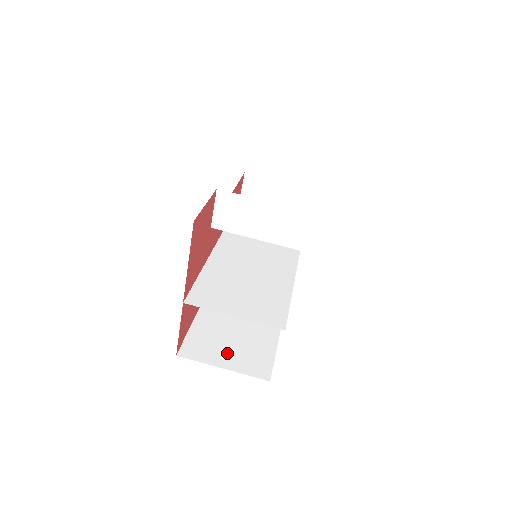
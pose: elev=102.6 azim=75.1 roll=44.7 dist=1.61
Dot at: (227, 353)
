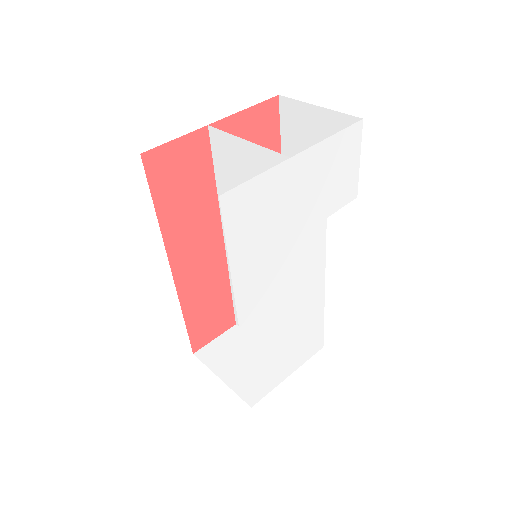
Dot at: occluded
